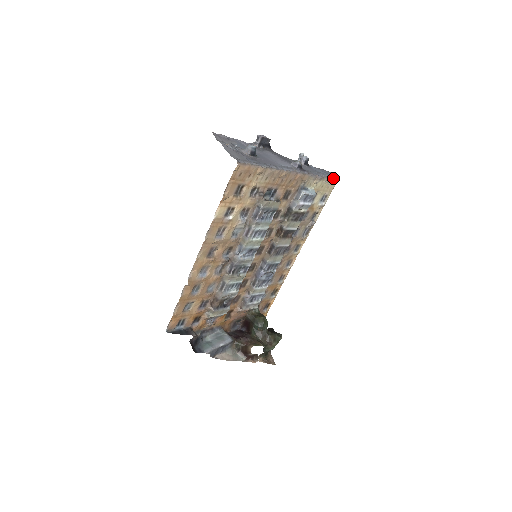
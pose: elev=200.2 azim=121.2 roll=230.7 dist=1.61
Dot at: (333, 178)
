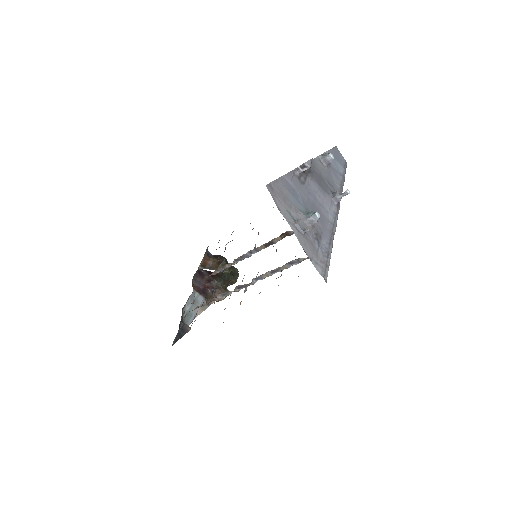
Dot at: occluded
